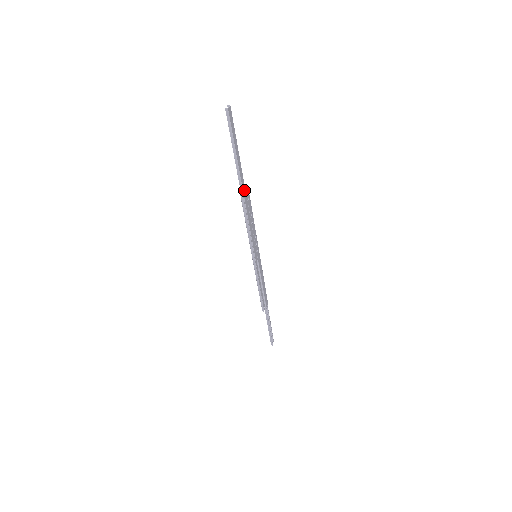
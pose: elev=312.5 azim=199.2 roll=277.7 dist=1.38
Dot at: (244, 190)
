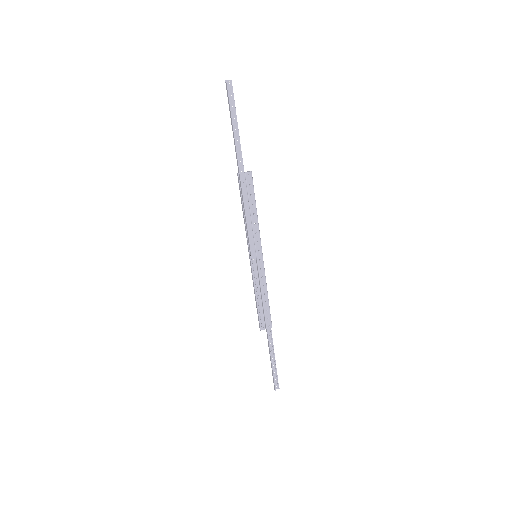
Dot at: (242, 171)
